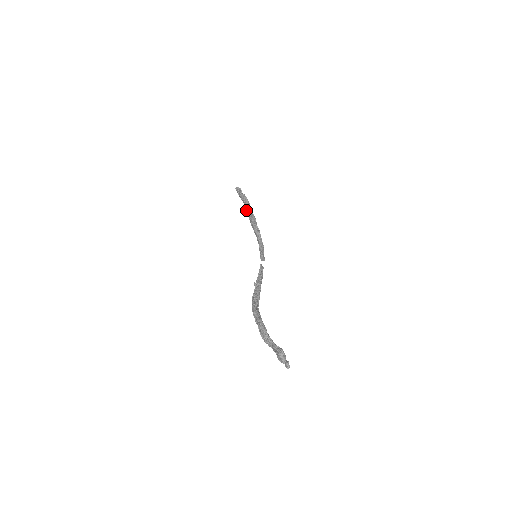
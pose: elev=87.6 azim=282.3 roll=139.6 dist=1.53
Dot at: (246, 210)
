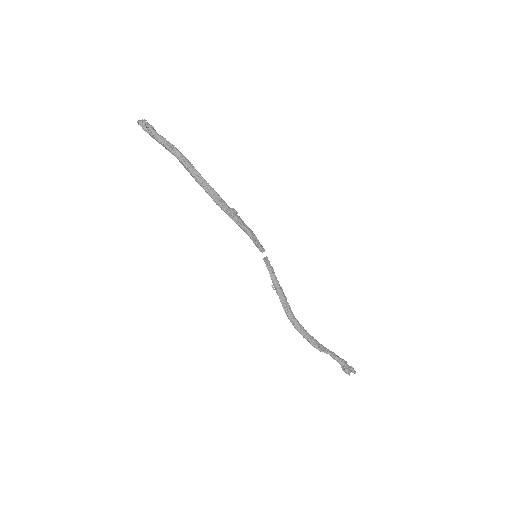
Dot at: occluded
